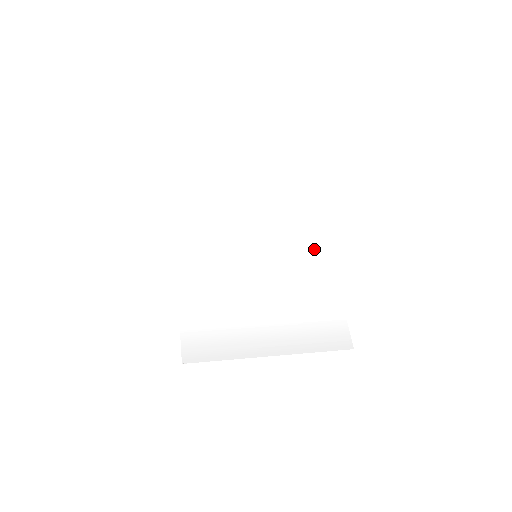
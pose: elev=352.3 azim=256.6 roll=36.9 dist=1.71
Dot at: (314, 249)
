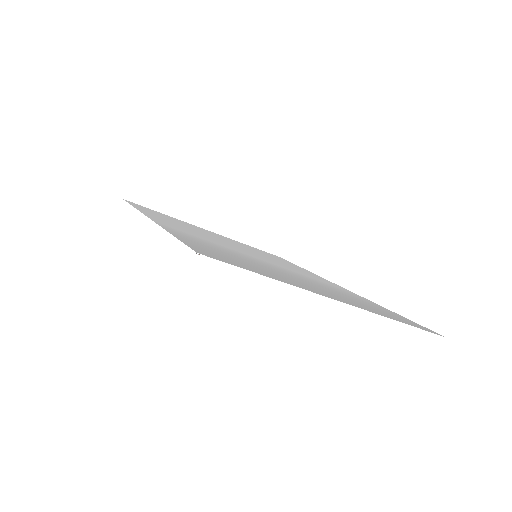
Dot at: occluded
